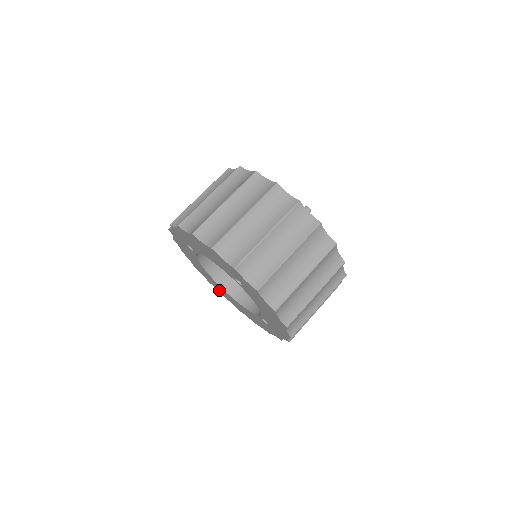
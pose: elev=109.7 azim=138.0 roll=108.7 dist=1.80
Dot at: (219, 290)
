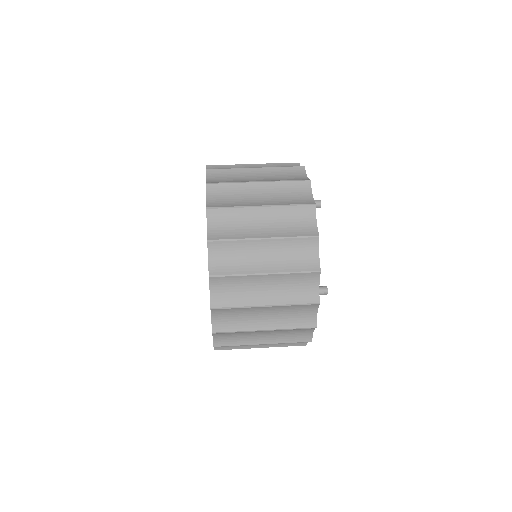
Dot at: occluded
